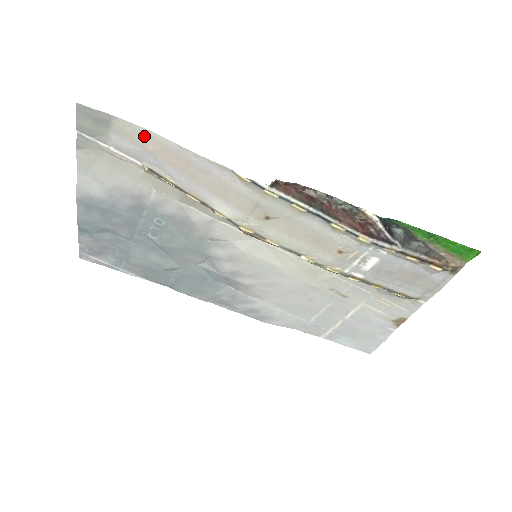
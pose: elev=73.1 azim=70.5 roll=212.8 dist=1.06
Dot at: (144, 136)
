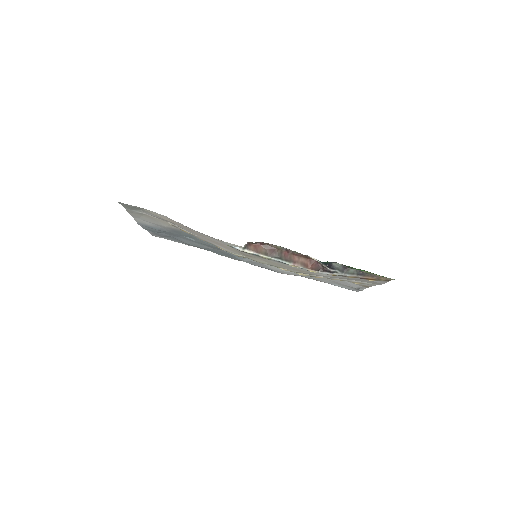
Dot at: (162, 216)
